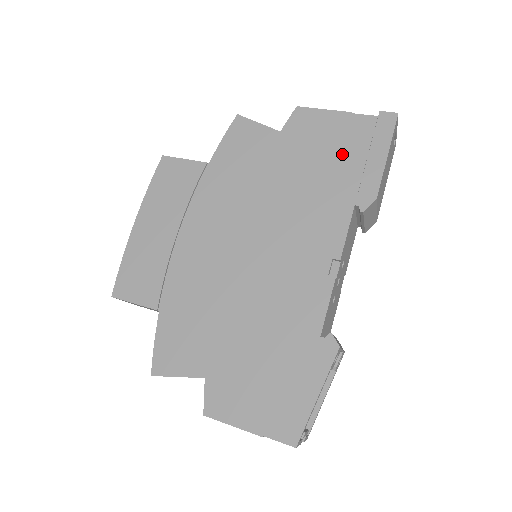
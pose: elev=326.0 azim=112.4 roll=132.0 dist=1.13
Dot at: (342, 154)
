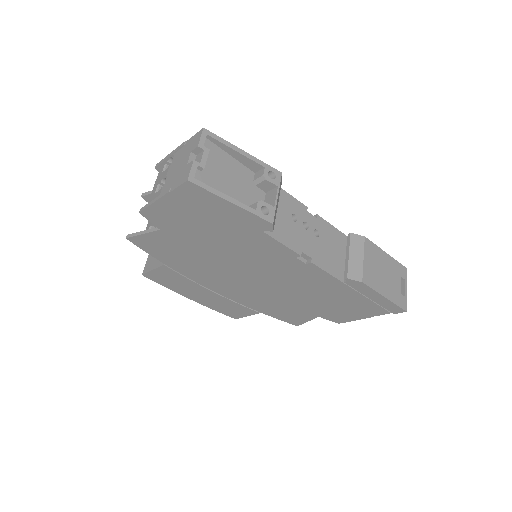
Dot at: occluded
